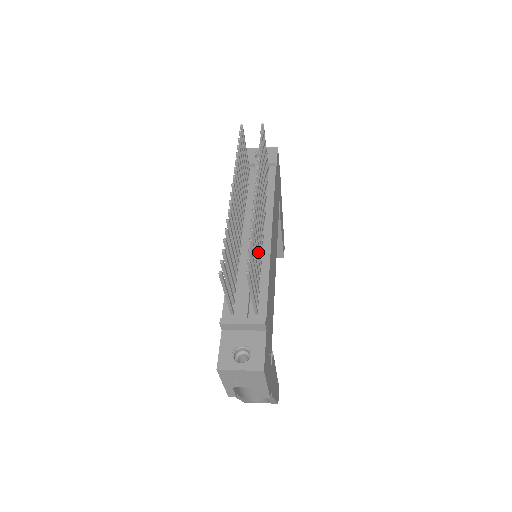
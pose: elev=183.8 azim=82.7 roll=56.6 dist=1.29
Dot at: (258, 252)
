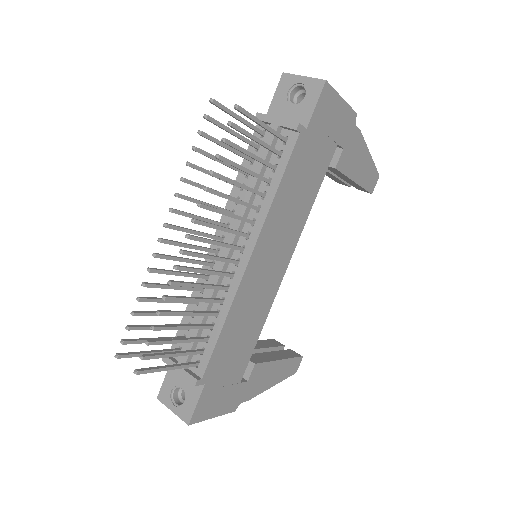
Dot at: (205, 301)
